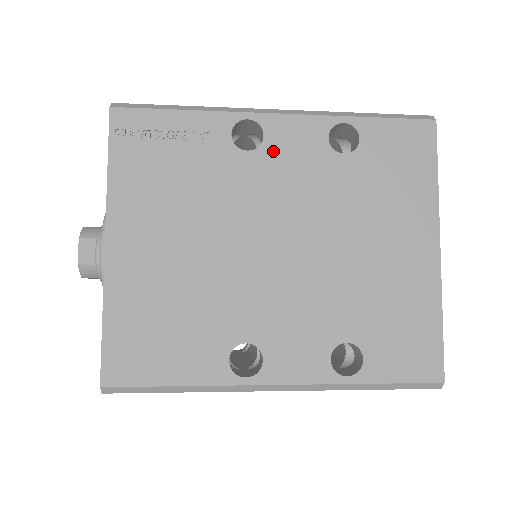
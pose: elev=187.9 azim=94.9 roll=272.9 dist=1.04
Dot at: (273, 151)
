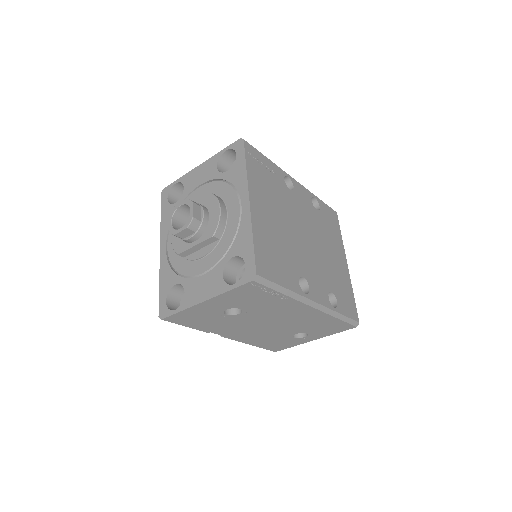
Dot at: (297, 195)
